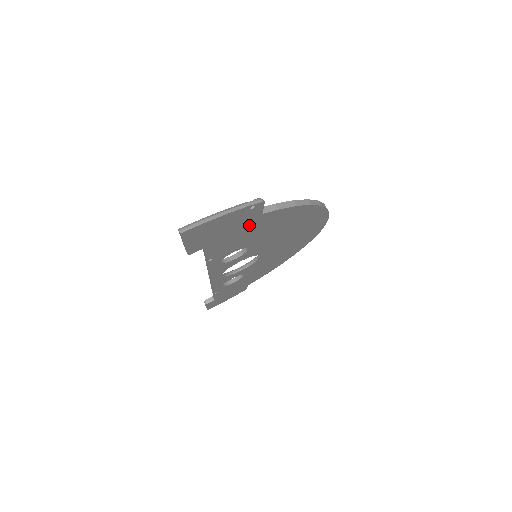
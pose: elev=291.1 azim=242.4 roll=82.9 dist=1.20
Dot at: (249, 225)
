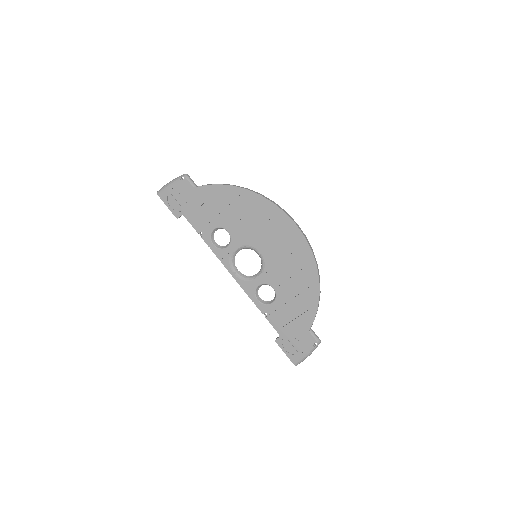
Dot at: (300, 325)
